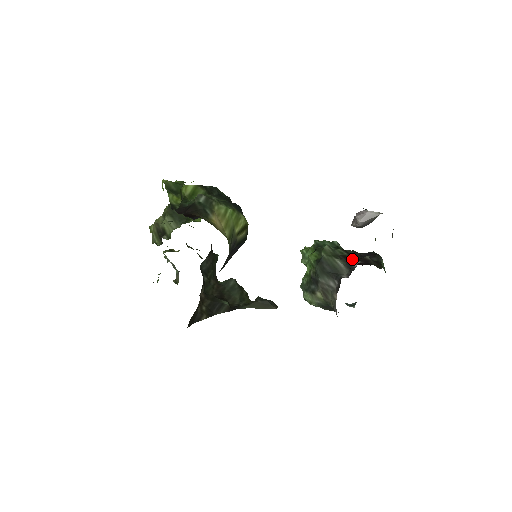
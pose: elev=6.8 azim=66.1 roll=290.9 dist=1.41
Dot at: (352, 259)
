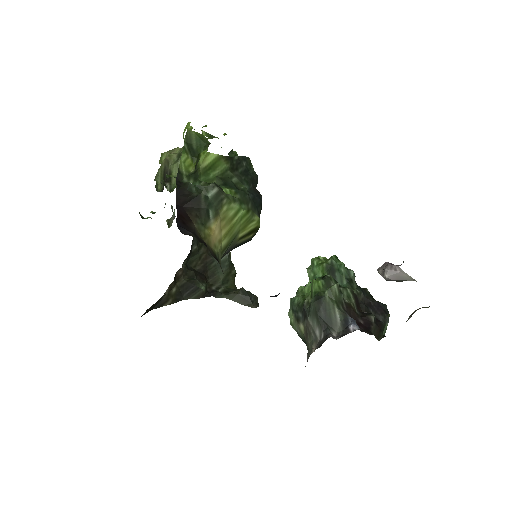
Dot at: (355, 313)
